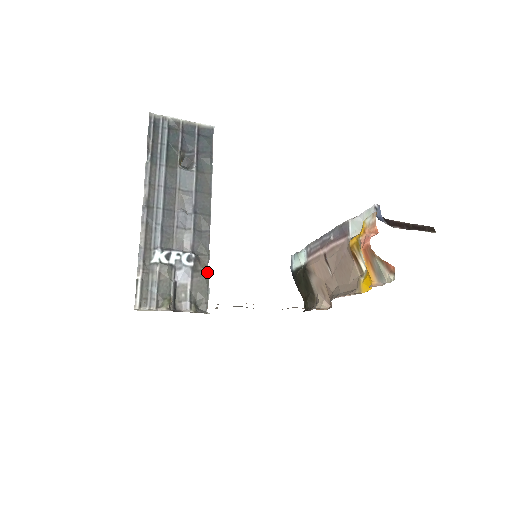
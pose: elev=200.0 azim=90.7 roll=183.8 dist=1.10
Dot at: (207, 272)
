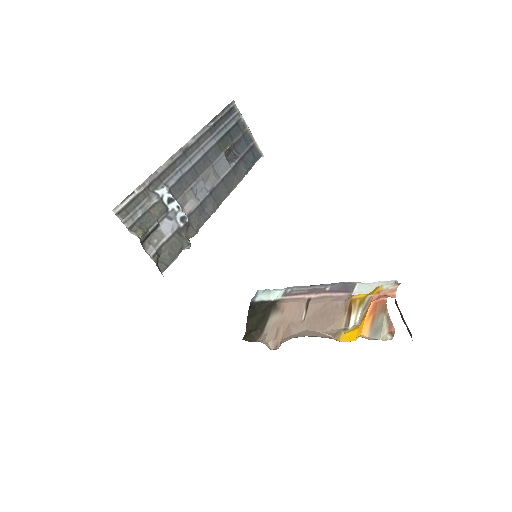
Dot at: (187, 242)
